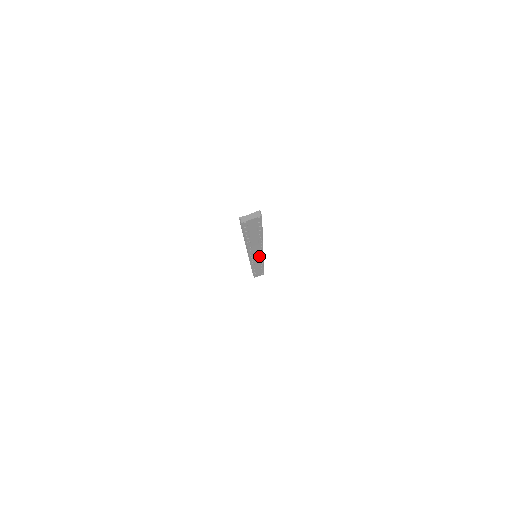
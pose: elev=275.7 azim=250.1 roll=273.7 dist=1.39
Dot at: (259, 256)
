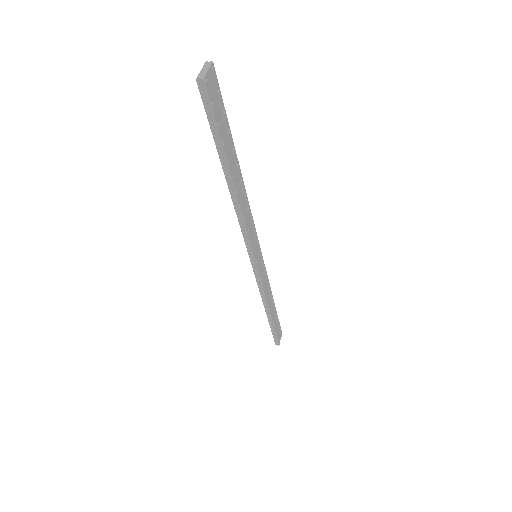
Dot at: (258, 252)
